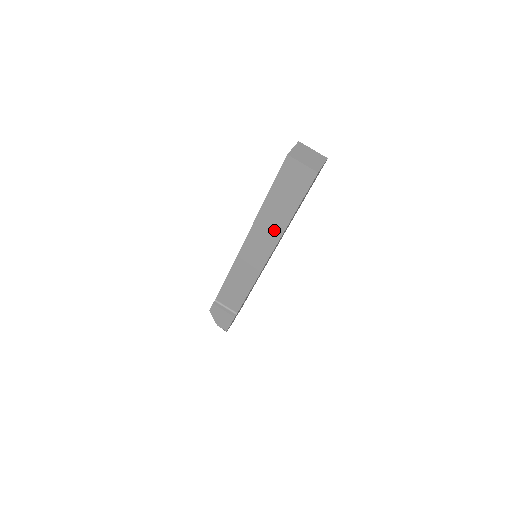
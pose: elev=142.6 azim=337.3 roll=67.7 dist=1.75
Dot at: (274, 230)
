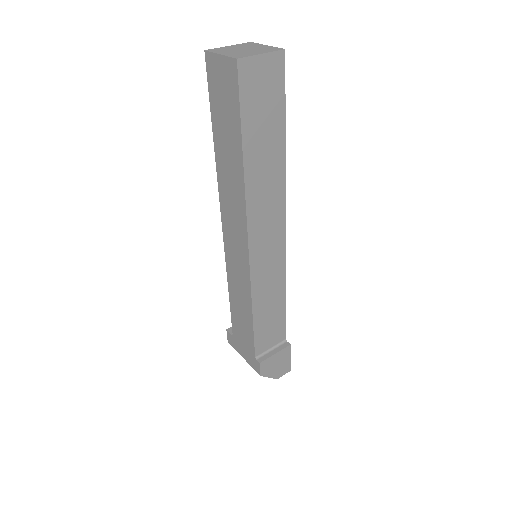
Dot at: (274, 190)
